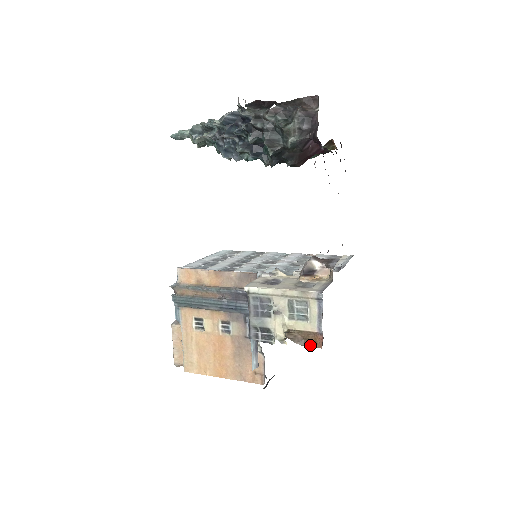
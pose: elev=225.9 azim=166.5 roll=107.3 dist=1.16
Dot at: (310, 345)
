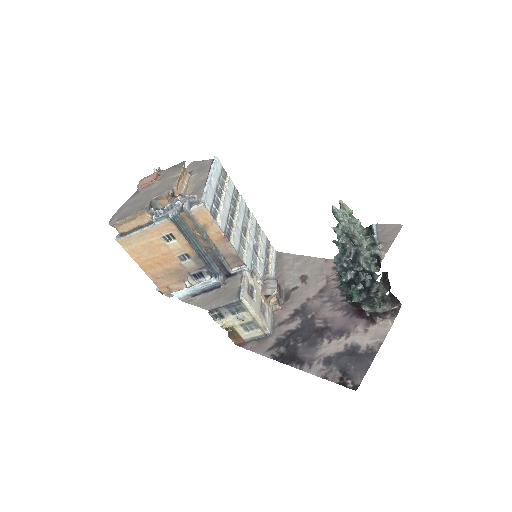
Dot at: (232, 339)
